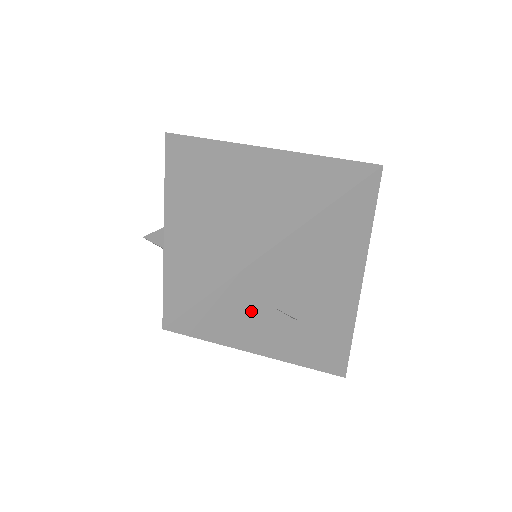
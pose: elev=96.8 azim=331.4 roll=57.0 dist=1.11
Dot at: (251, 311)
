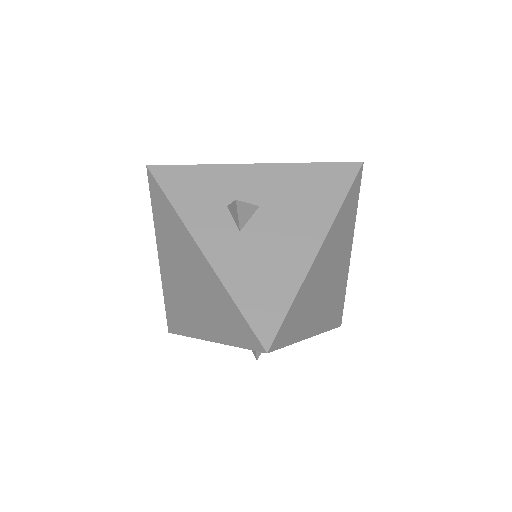
Dot at: (210, 198)
